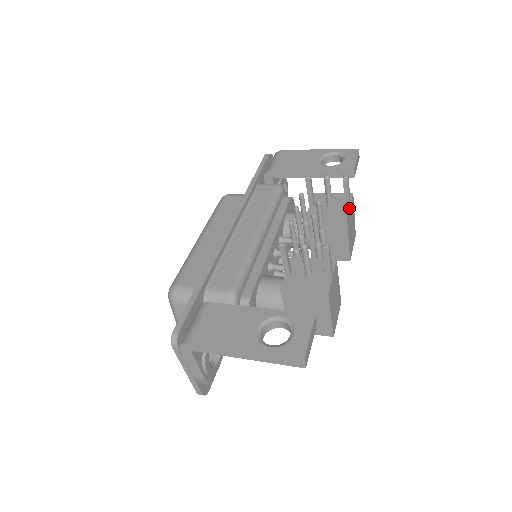
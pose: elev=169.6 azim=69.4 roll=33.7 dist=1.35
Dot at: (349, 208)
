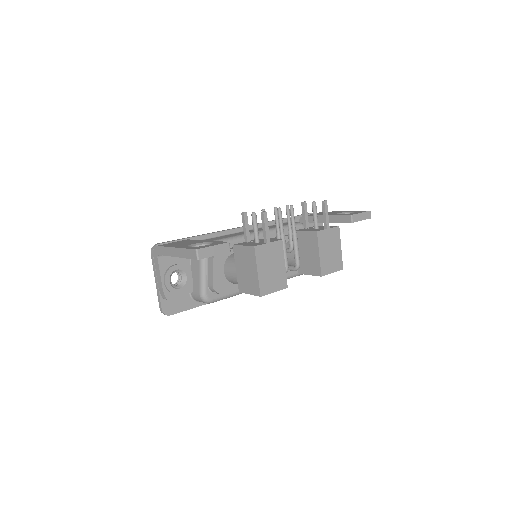
Dot at: (326, 229)
